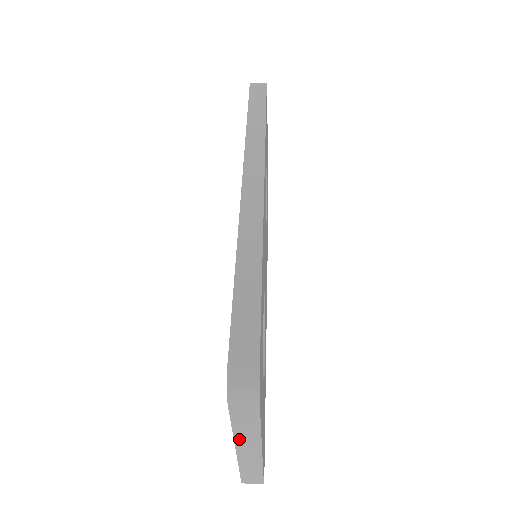
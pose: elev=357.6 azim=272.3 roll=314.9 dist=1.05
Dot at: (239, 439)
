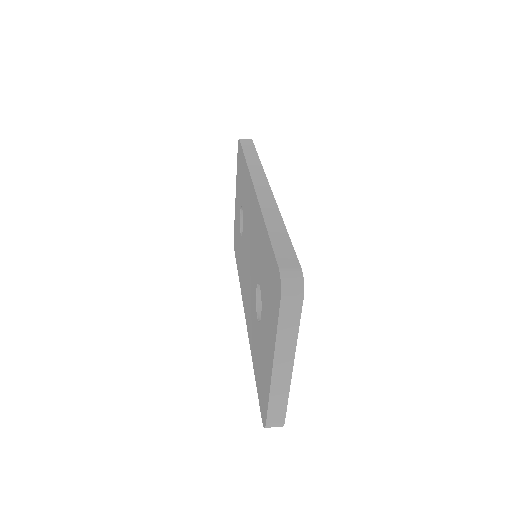
Dot at: (279, 349)
